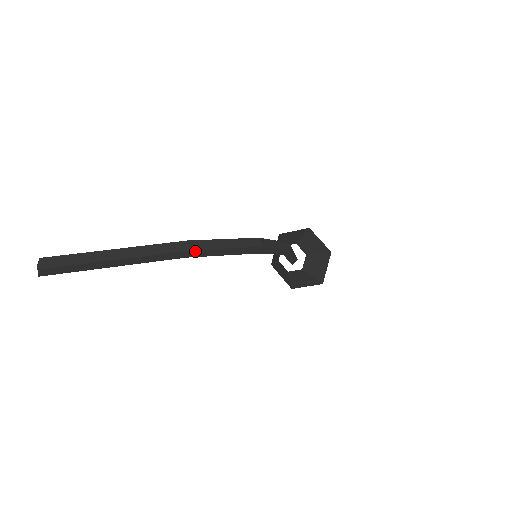
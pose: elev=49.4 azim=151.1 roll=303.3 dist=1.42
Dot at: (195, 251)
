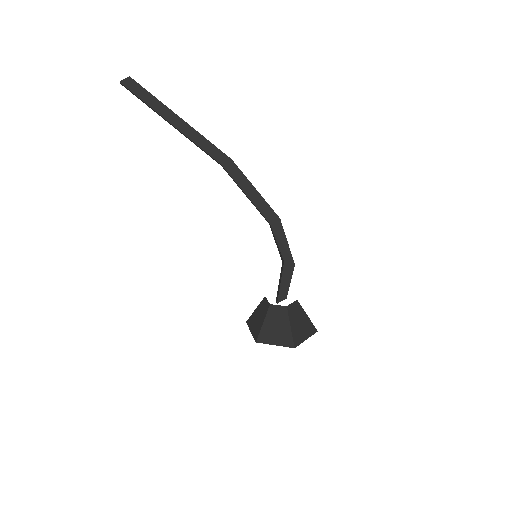
Dot at: (233, 164)
